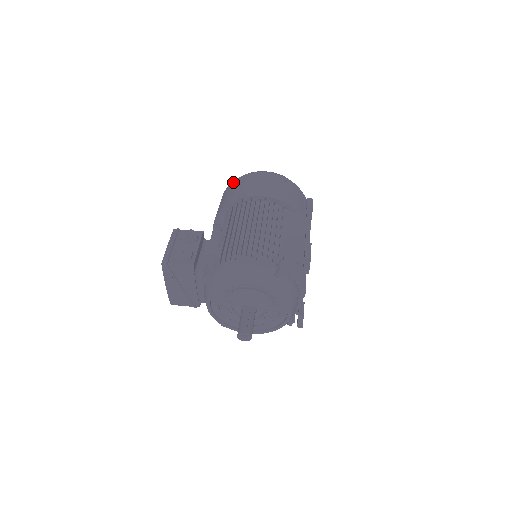
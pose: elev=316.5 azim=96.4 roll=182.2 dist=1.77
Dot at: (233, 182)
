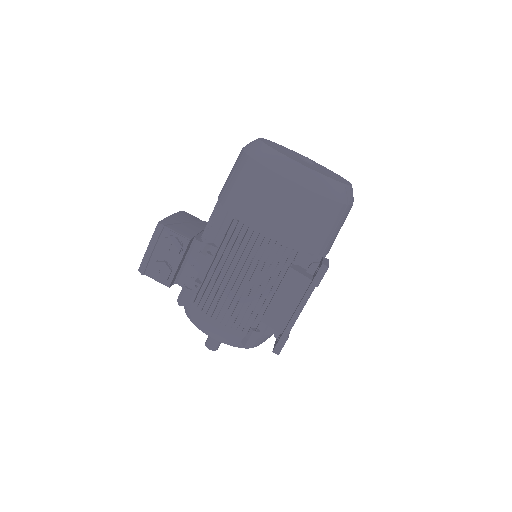
Dot at: (251, 162)
